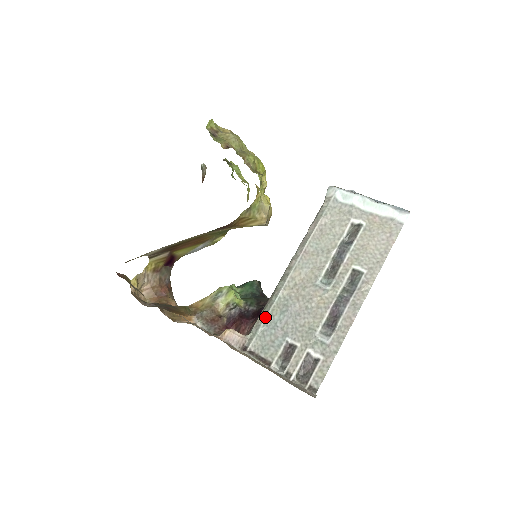
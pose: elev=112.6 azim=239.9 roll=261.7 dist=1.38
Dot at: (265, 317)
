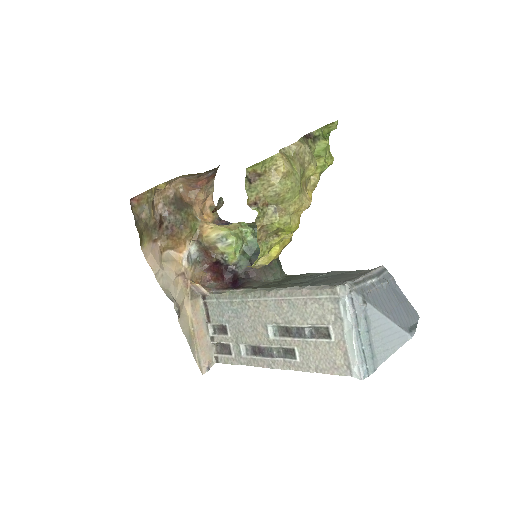
Dot at: (226, 299)
